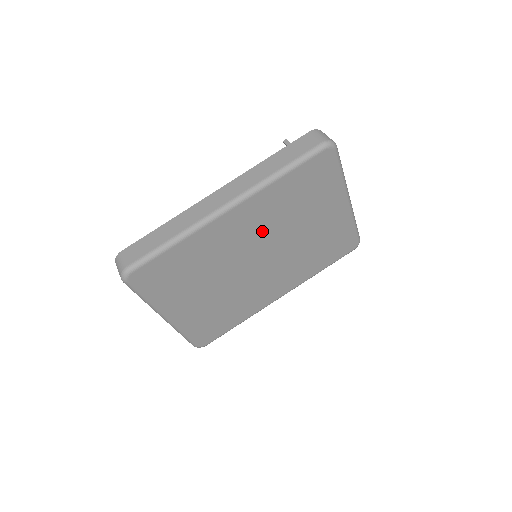
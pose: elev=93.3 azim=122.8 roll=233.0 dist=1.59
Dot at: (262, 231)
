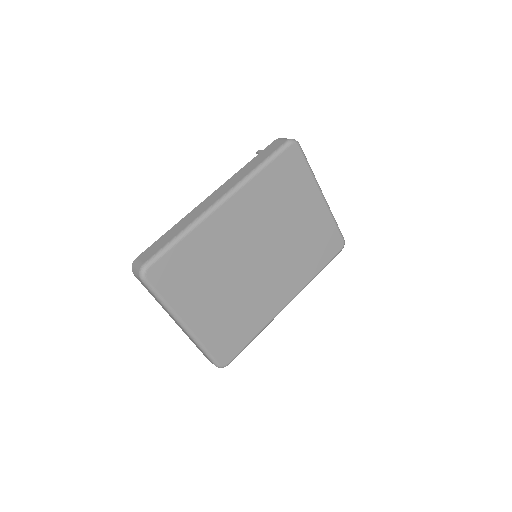
Dot at: (256, 226)
